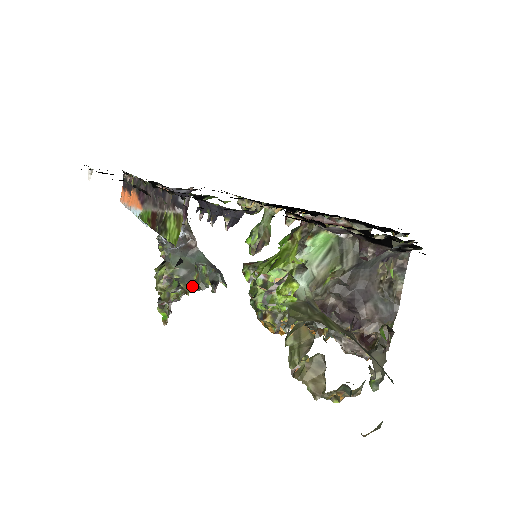
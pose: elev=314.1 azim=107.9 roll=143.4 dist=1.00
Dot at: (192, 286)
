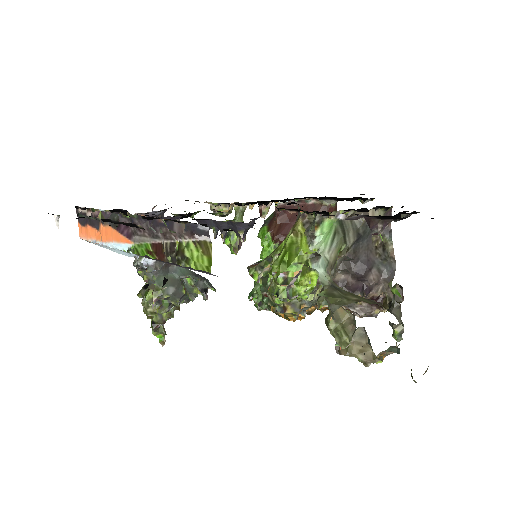
Dot at: (181, 300)
